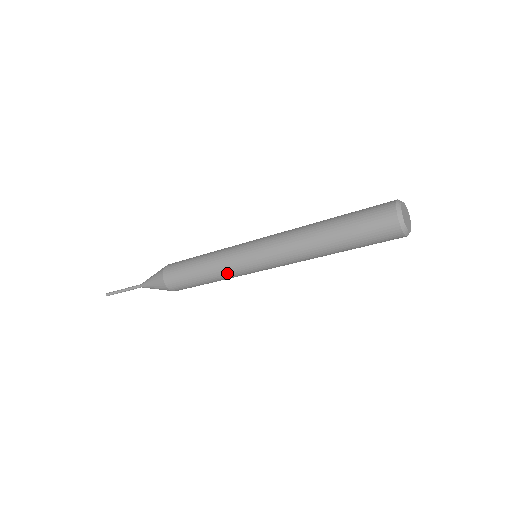
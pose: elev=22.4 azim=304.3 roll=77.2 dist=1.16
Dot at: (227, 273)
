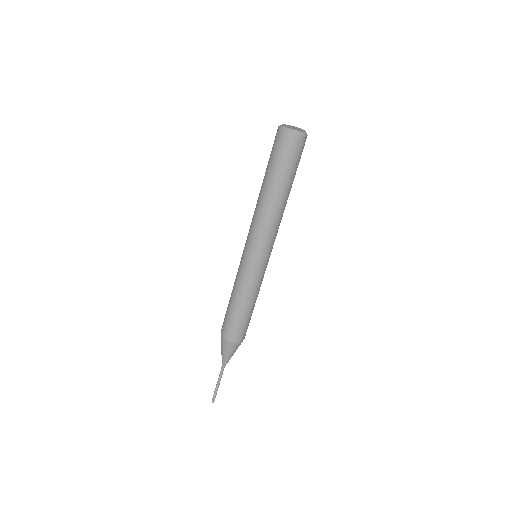
Dot at: (256, 285)
